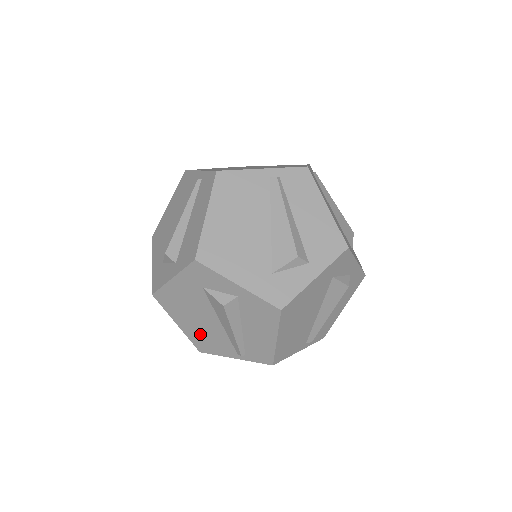
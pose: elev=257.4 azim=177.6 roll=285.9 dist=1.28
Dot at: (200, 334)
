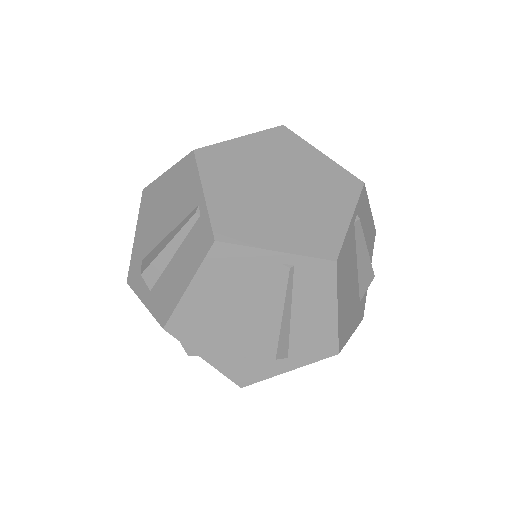
Dot at: occluded
